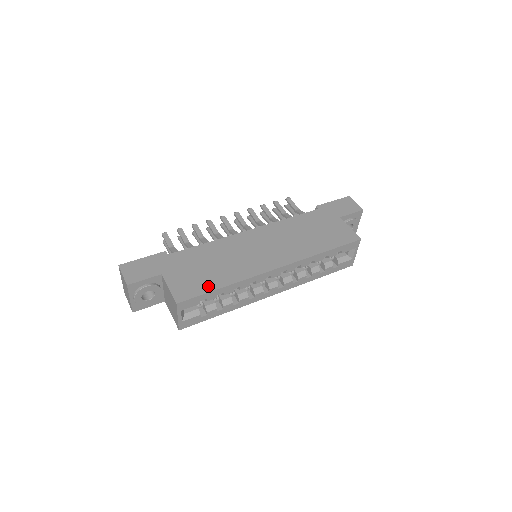
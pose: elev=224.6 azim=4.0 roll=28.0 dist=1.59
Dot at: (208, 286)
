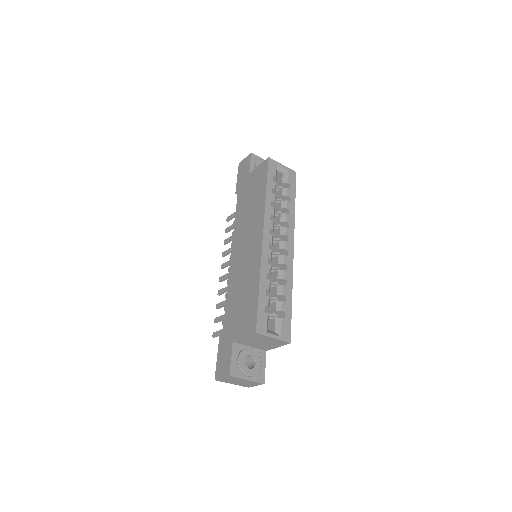
Dot at: (254, 301)
